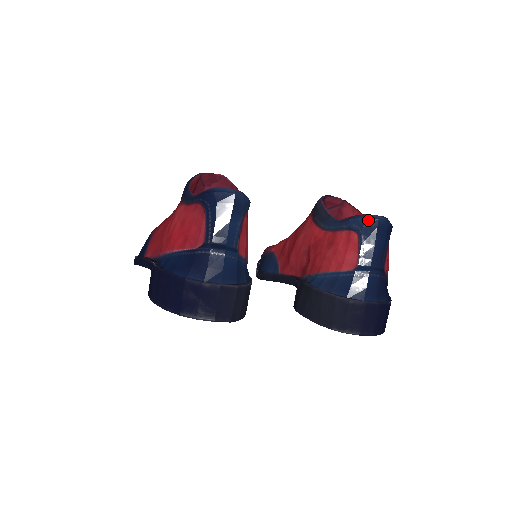
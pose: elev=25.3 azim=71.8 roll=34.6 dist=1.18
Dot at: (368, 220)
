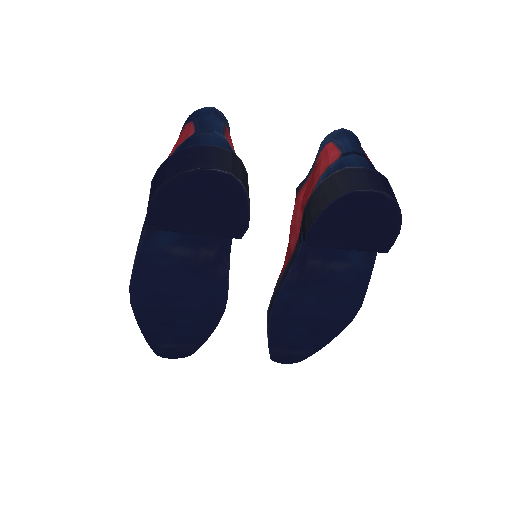
Dot at: (335, 132)
